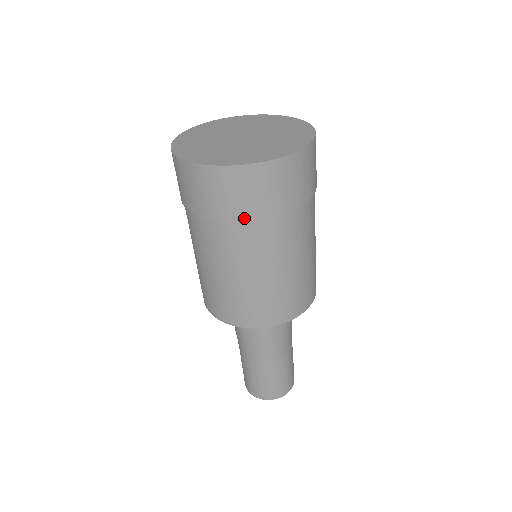
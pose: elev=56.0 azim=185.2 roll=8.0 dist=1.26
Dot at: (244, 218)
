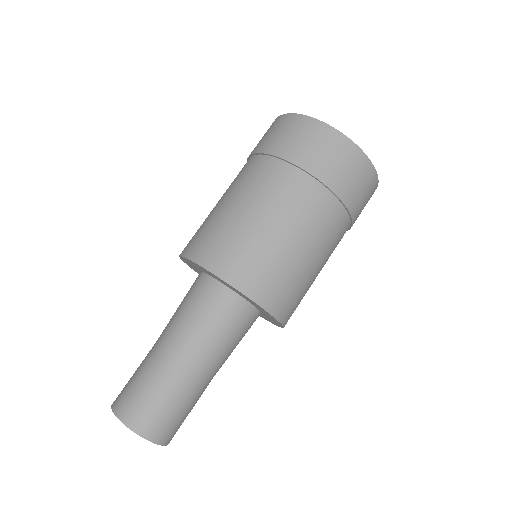
Dot at: (339, 193)
